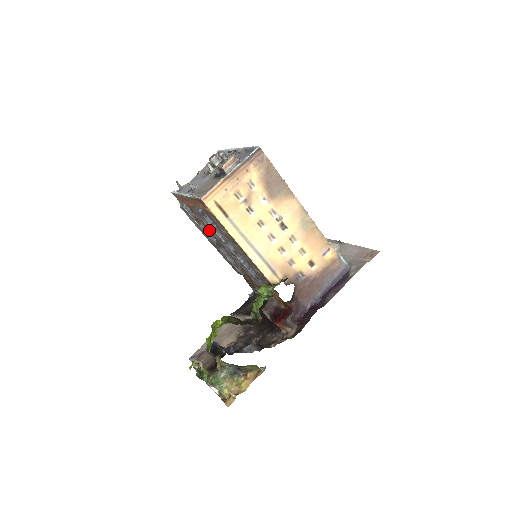
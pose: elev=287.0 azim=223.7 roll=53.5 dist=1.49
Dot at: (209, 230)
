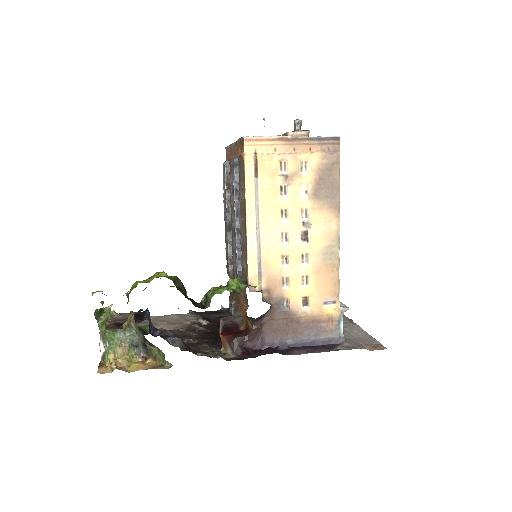
Dot at: occluded
